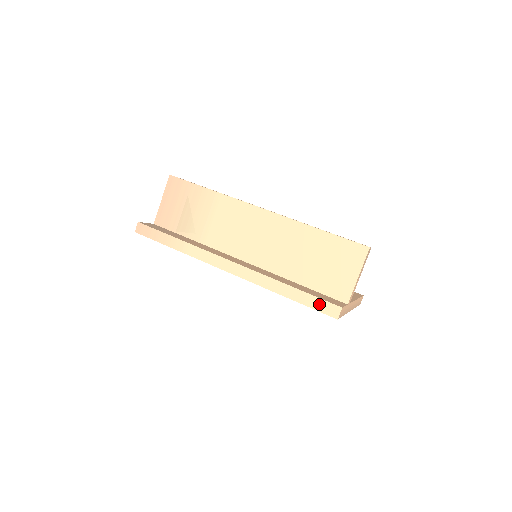
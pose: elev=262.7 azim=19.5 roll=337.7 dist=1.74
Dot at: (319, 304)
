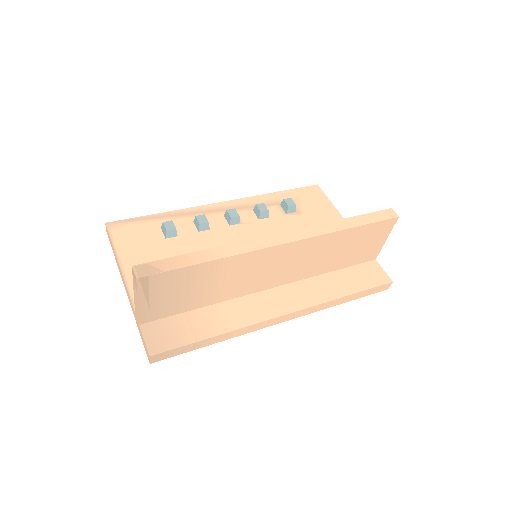
Dot at: (374, 291)
